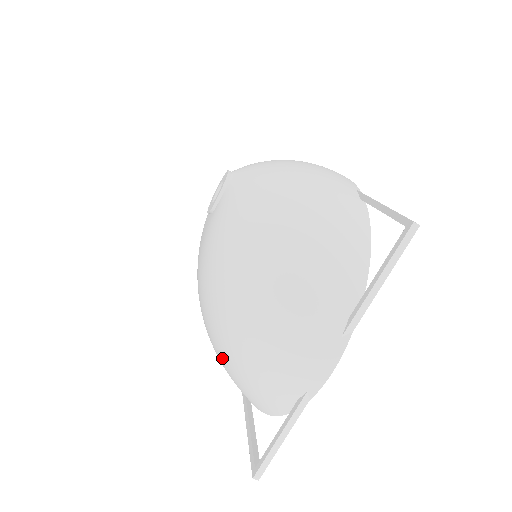
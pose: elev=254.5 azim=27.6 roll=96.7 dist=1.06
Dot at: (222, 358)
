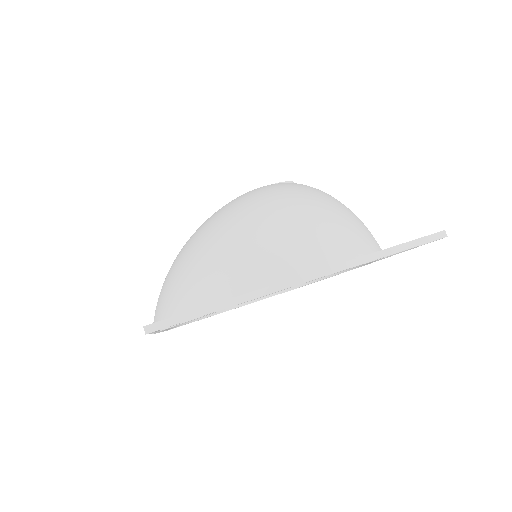
Dot at: (187, 259)
